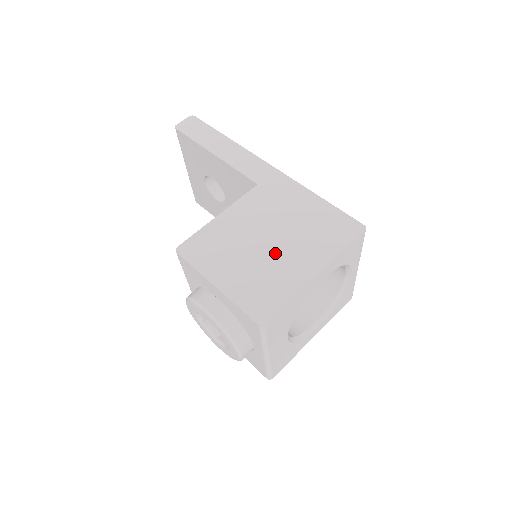
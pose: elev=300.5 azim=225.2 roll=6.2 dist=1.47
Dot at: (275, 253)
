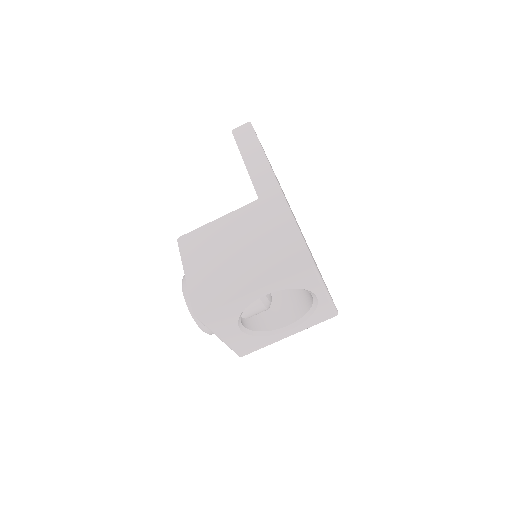
Dot at: (236, 263)
